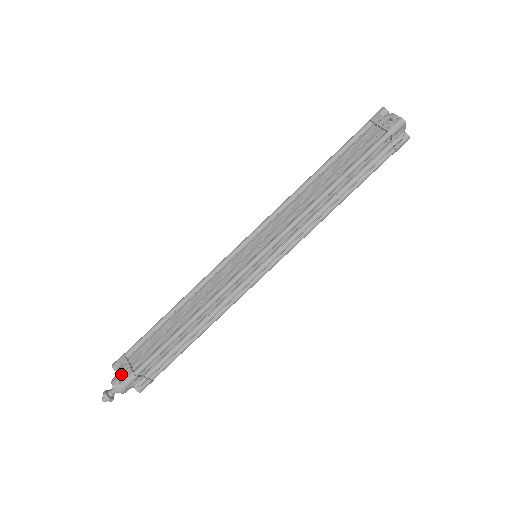
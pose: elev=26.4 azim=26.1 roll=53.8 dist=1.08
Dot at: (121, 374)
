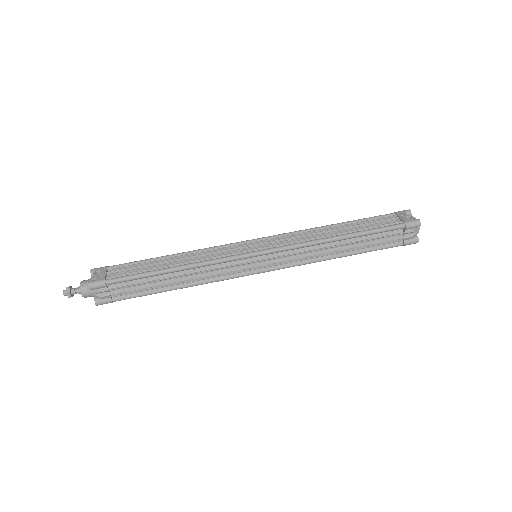
Dot at: (94, 277)
